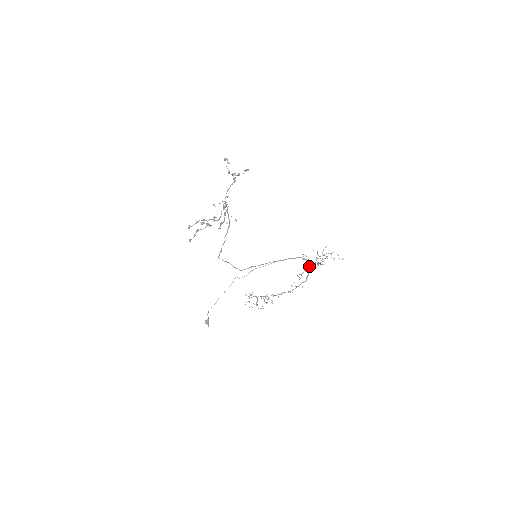
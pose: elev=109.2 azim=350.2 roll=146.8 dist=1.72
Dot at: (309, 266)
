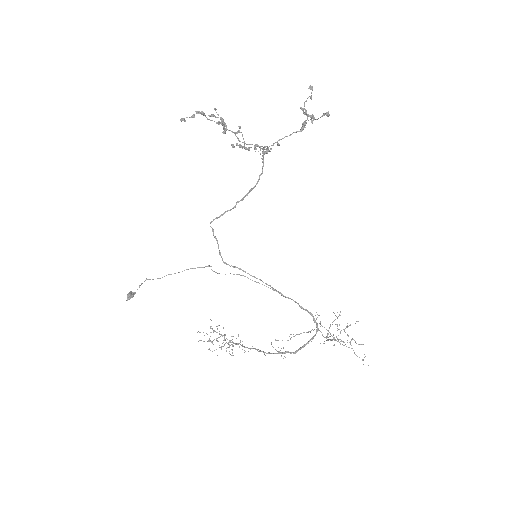
Dot at: (314, 335)
